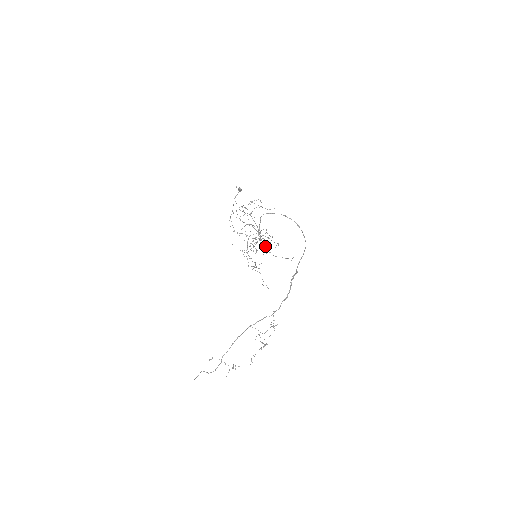
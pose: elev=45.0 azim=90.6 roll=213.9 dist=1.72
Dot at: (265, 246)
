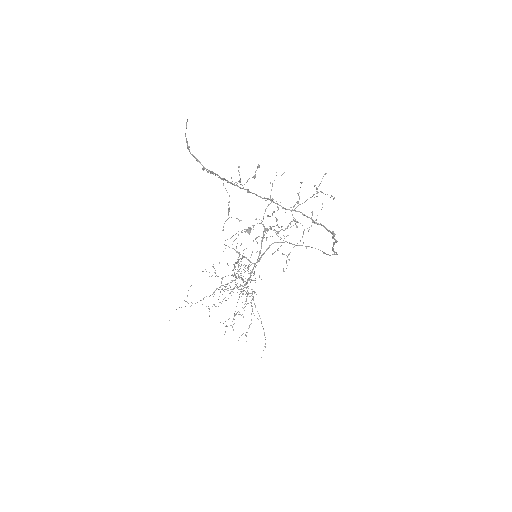
Dot at: (234, 316)
